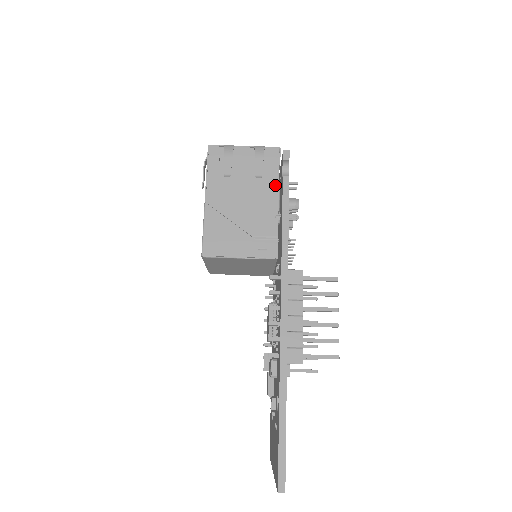
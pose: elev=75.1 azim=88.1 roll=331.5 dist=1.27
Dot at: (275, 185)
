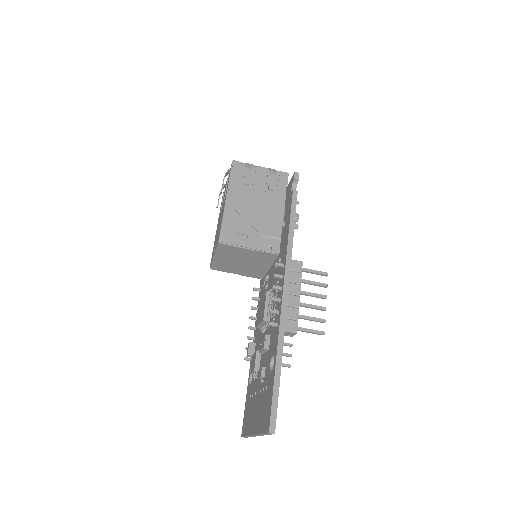
Dot at: (282, 199)
